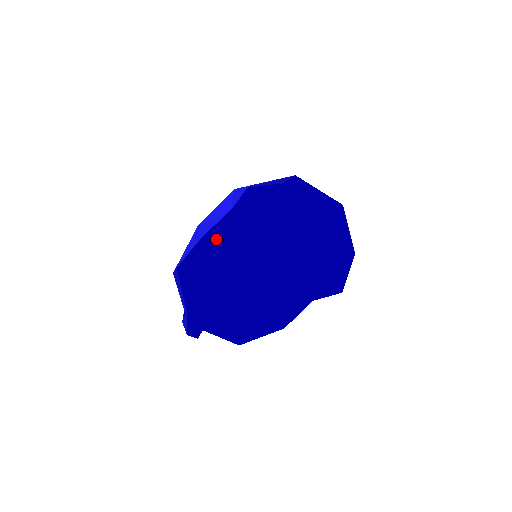
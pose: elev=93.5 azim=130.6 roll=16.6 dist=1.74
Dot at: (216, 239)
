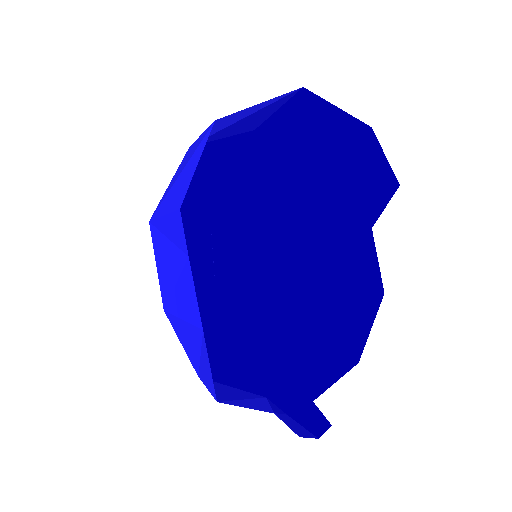
Dot at: occluded
